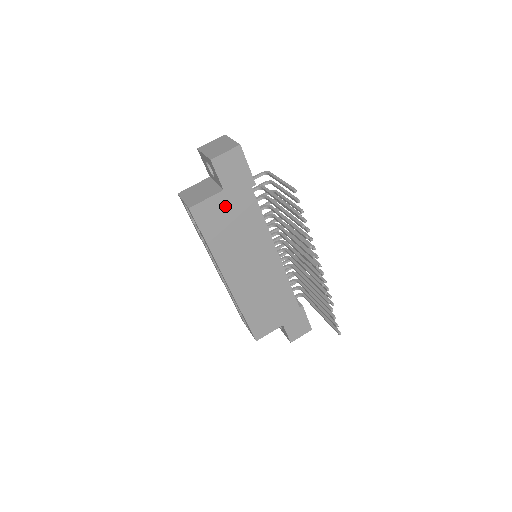
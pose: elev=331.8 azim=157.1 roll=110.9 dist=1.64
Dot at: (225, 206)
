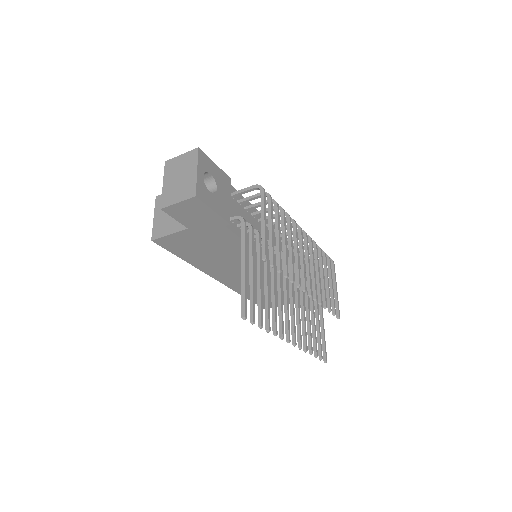
Dot at: (195, 238)
